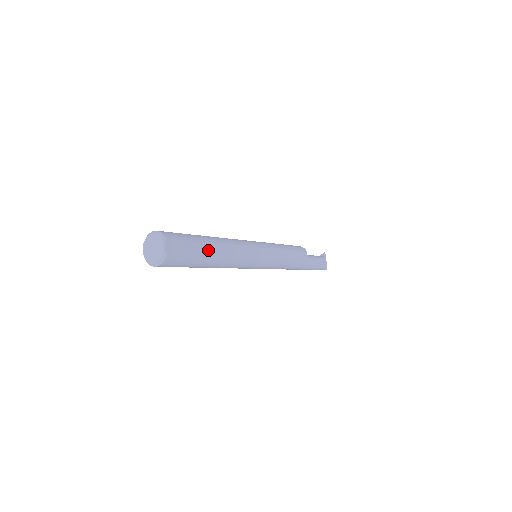
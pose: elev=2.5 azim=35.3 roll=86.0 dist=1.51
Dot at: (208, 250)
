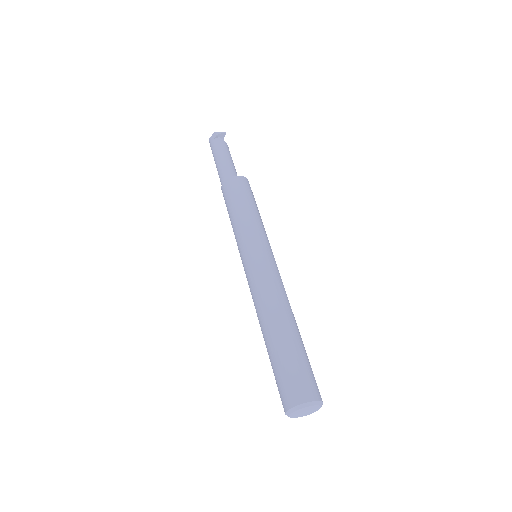
Dot at: occluded
